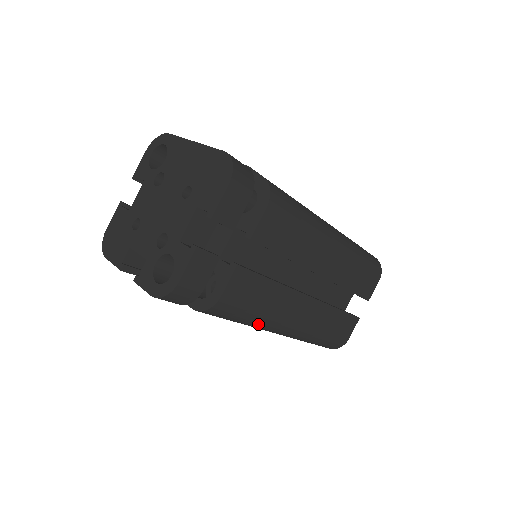
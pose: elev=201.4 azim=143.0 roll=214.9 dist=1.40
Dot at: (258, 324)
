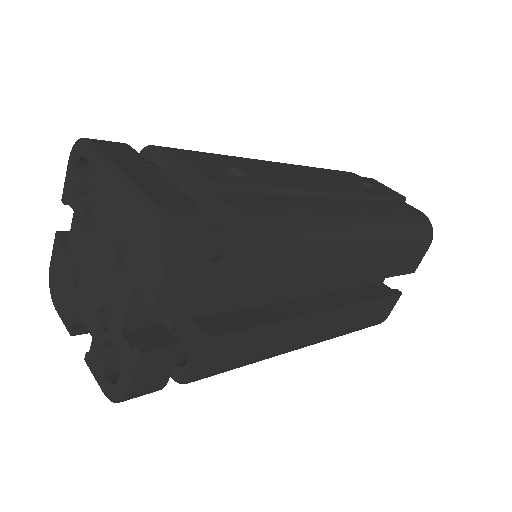
Dot at: occluded
